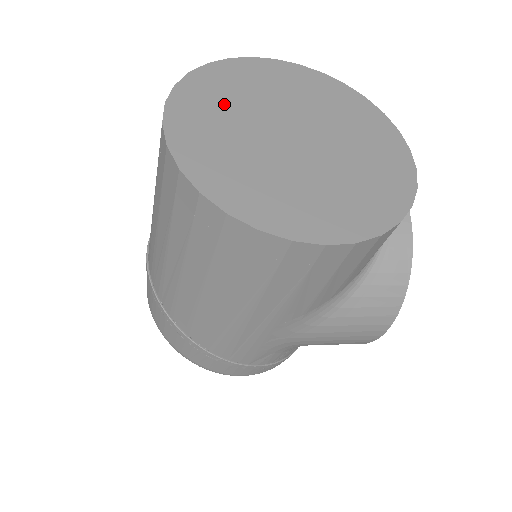
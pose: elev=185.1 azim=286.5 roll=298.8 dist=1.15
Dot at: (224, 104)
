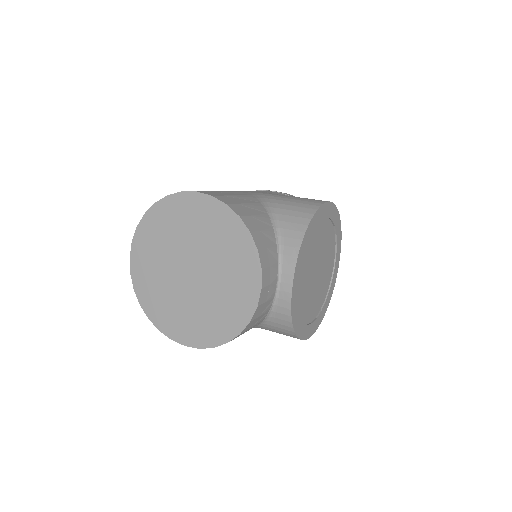
Dot at: (158, 242)
